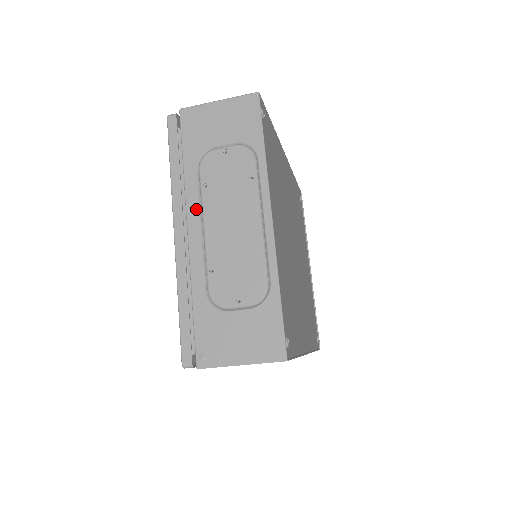
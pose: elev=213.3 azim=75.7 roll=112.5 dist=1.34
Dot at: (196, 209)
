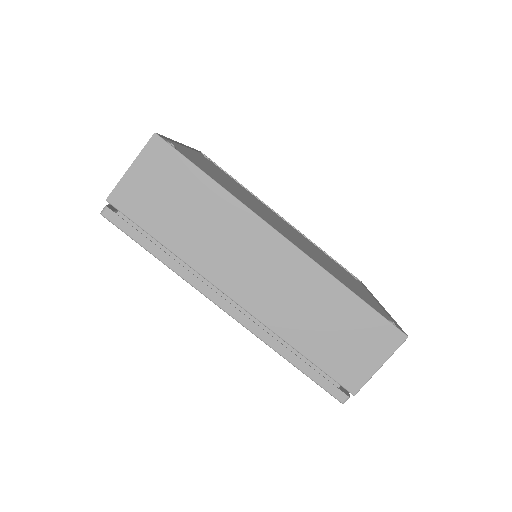
Dot at: occluded
